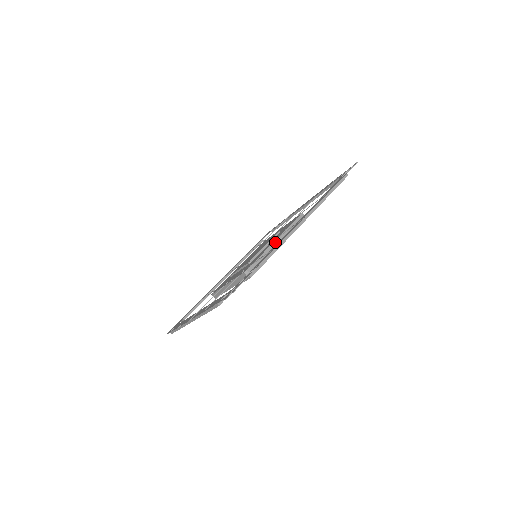
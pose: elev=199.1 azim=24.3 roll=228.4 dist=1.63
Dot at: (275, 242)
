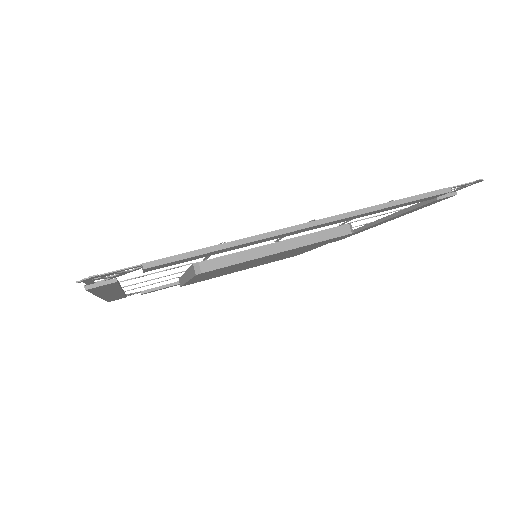
Dot at: (274, 244)
